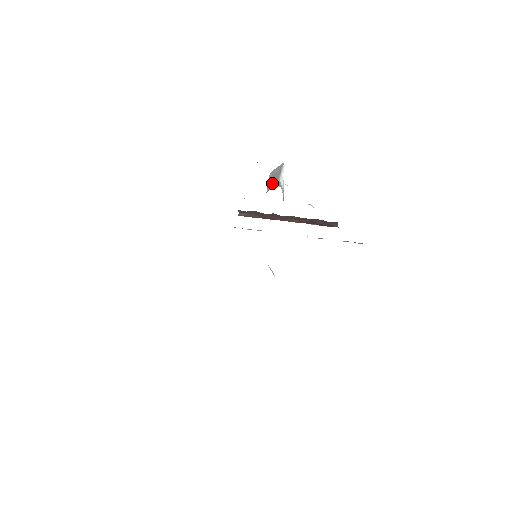
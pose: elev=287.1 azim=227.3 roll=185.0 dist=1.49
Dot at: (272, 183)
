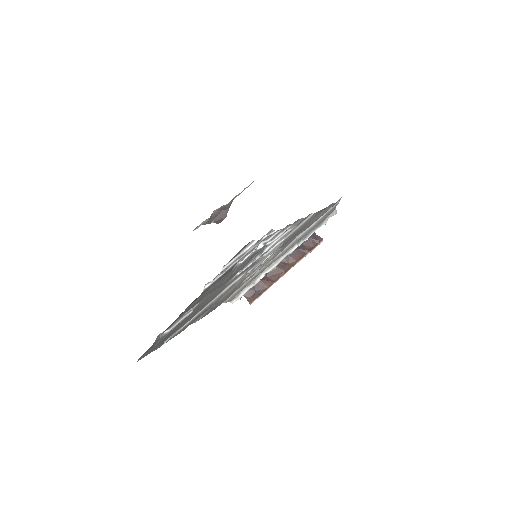
Dot at: occluded
